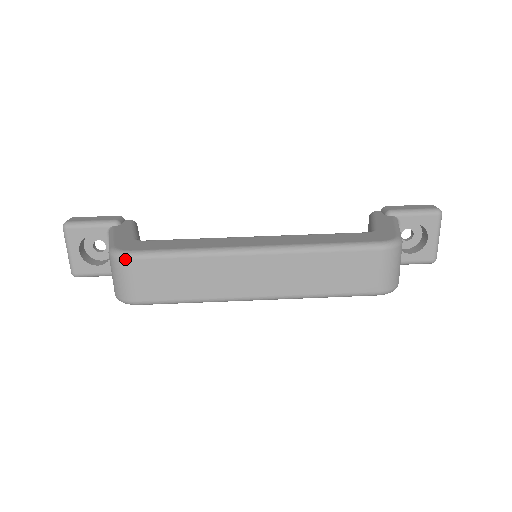
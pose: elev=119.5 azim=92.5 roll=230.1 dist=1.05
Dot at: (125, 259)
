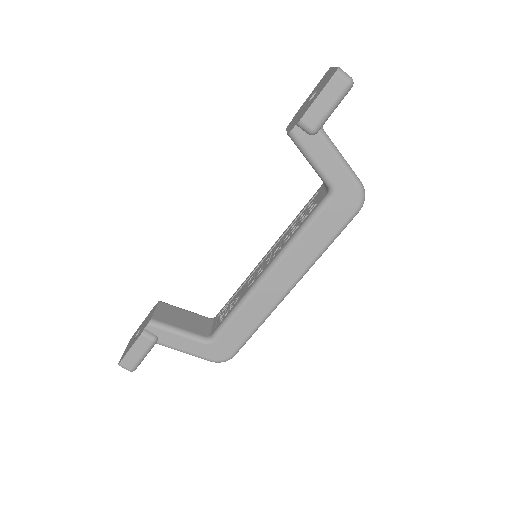
Dot at: occluded
